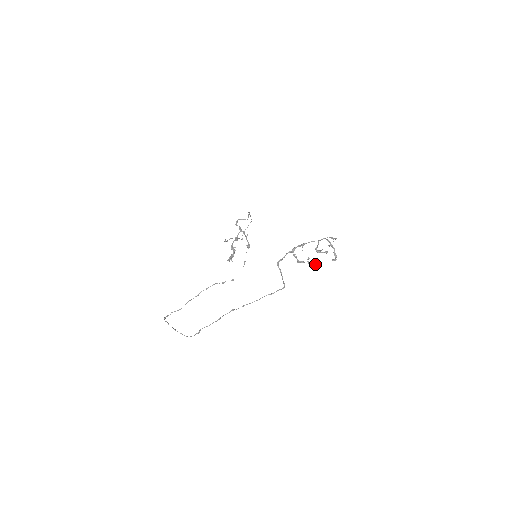
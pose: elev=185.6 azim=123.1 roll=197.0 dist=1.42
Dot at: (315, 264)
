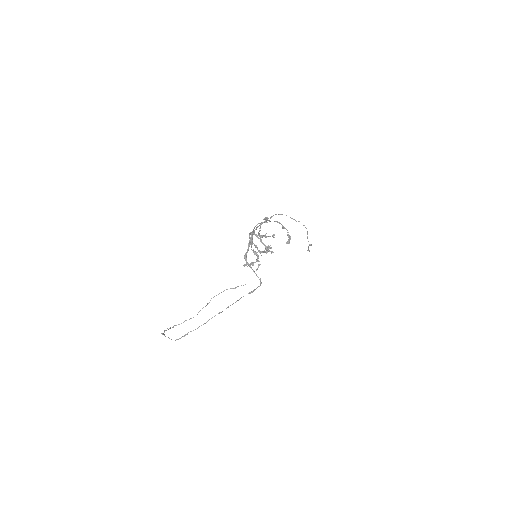
Dot at: (270, 251)
